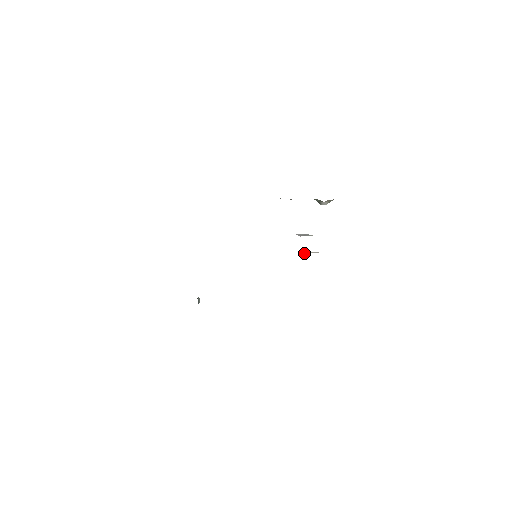
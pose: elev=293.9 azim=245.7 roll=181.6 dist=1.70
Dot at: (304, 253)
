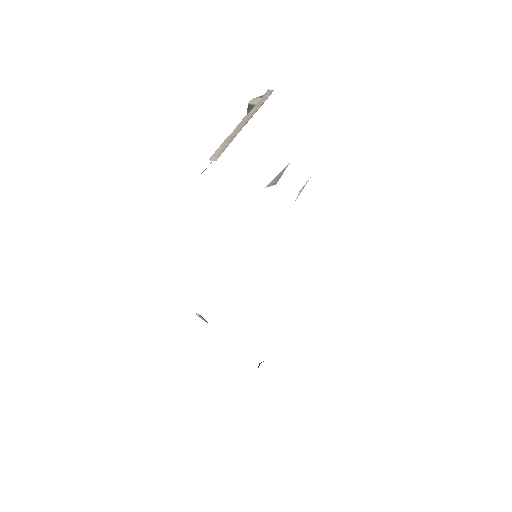
Dot at: occluded
